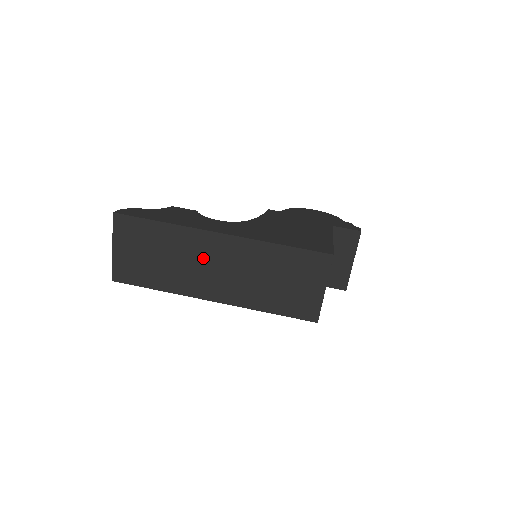
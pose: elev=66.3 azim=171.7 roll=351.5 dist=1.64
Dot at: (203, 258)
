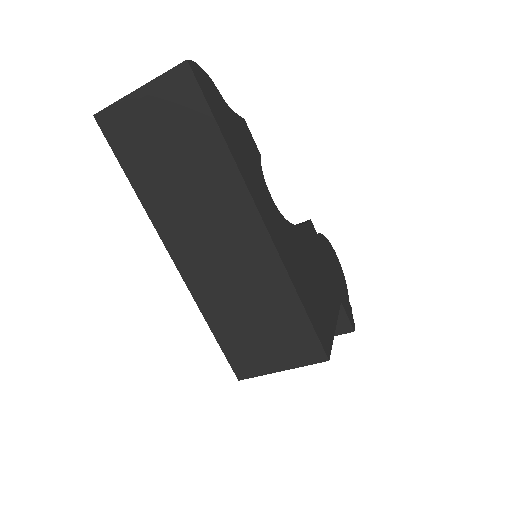
Dot at: (217, 220)
